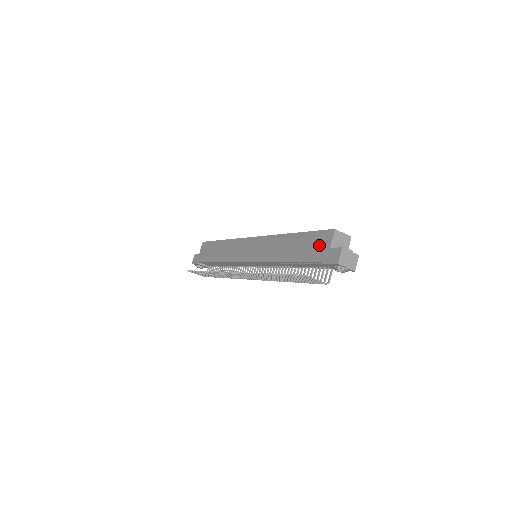
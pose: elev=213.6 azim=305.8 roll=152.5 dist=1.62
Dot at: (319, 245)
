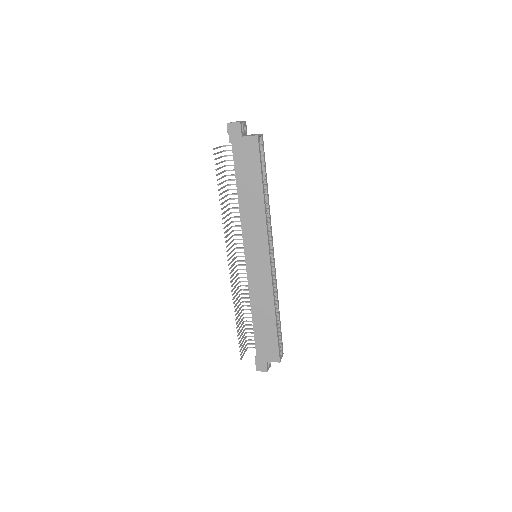
Dot at: (268, 351)
